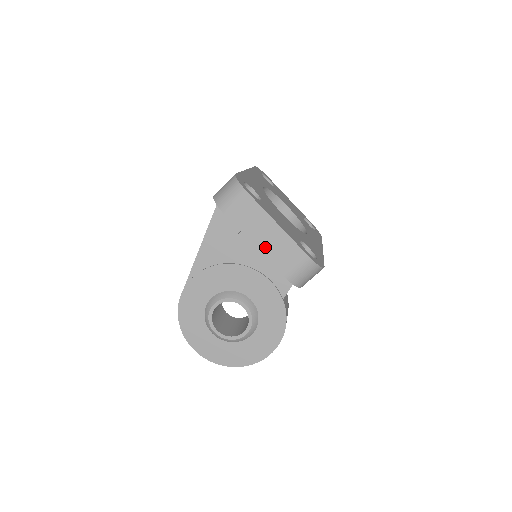
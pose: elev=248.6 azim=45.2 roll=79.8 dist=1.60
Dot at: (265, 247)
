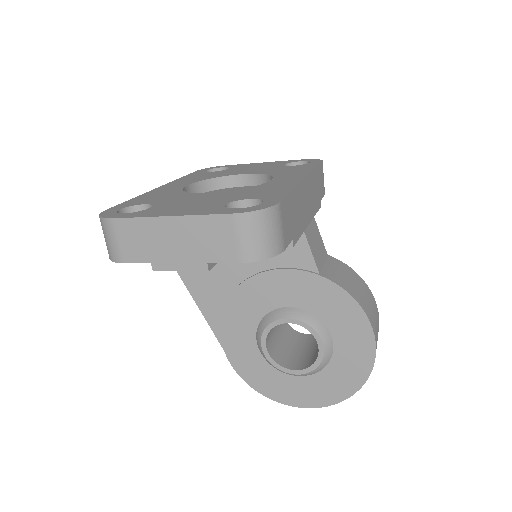
Dot at: (186, 253)
